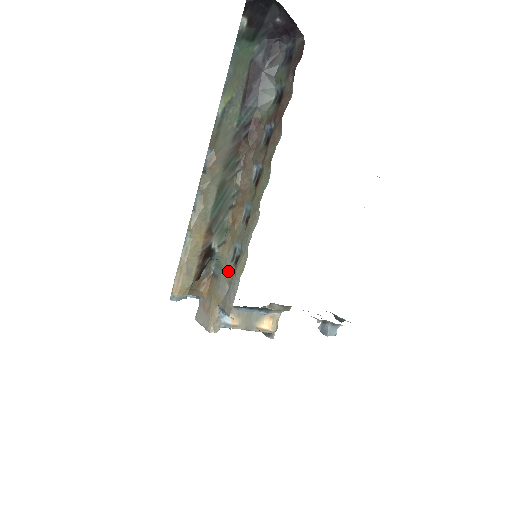
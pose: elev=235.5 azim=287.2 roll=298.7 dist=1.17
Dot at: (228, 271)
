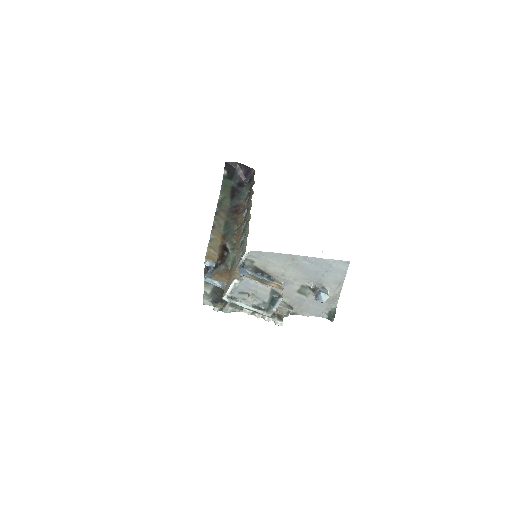
Dot at: (239, 250)
